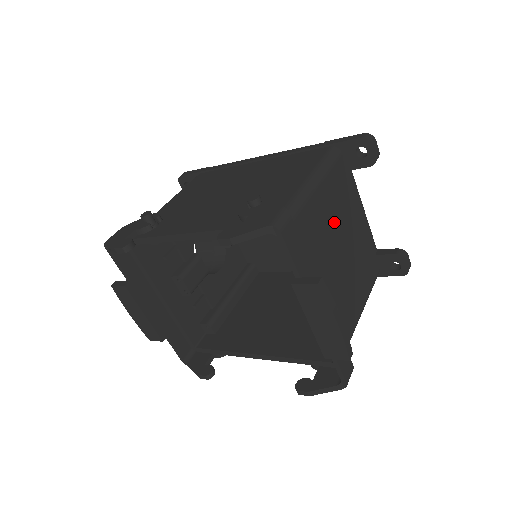
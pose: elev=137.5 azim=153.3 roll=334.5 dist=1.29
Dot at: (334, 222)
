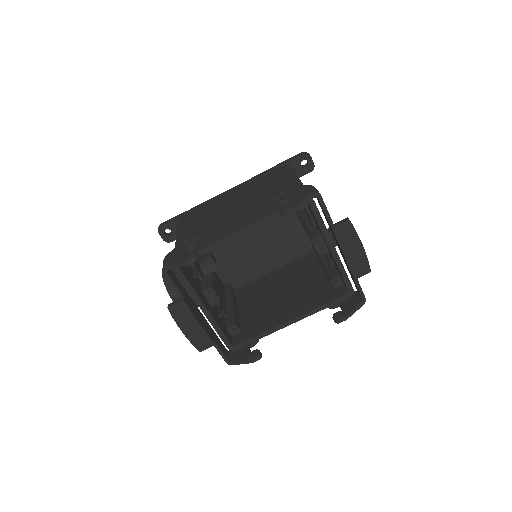
Dot at: occluded
